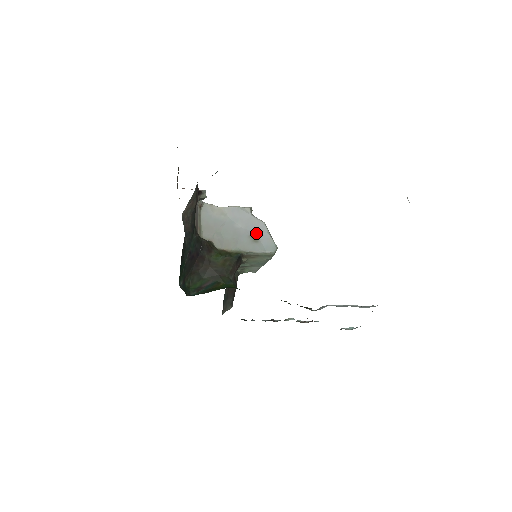
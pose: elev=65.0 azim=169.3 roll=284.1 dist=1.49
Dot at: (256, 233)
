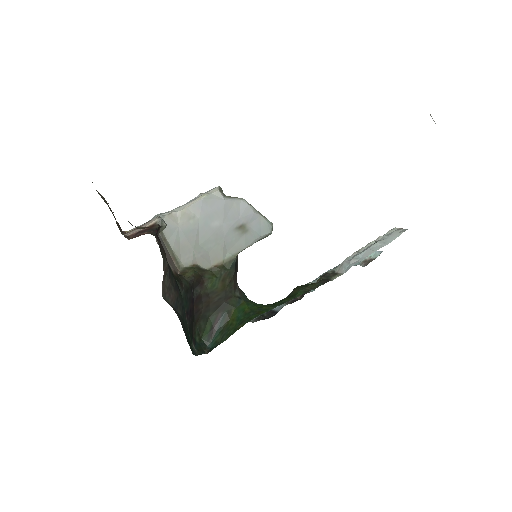
Dot at: (241, 220)
